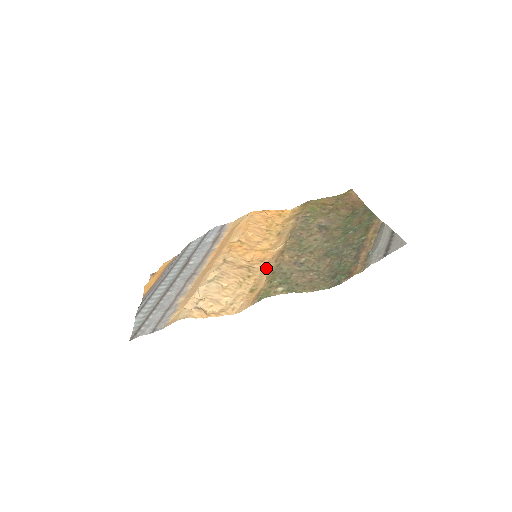
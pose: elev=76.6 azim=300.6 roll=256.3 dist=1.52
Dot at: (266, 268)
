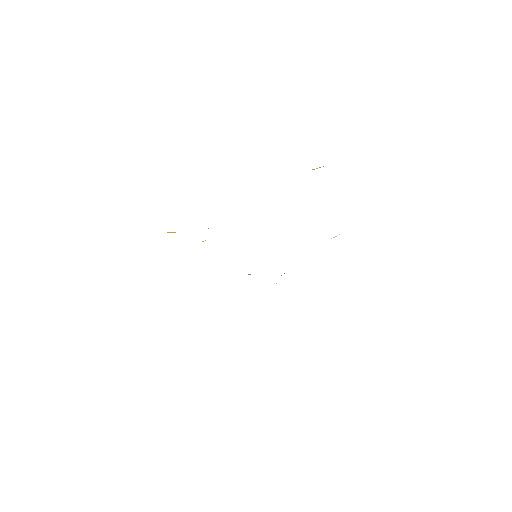
Dot at: occluded
